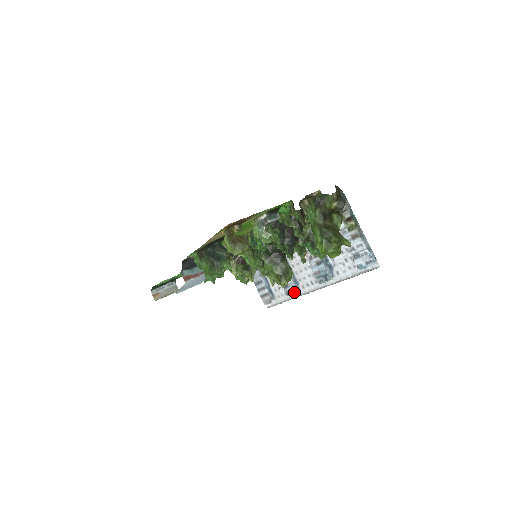
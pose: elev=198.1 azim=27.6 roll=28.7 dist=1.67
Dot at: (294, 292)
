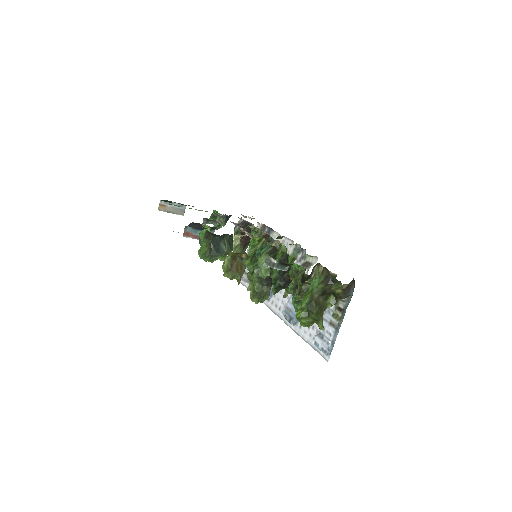
Dot at: occluded
